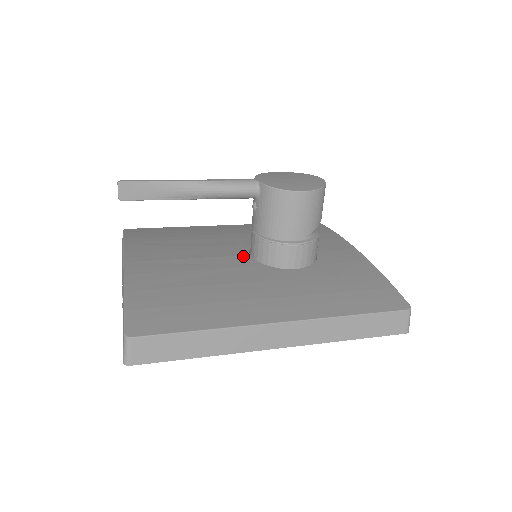
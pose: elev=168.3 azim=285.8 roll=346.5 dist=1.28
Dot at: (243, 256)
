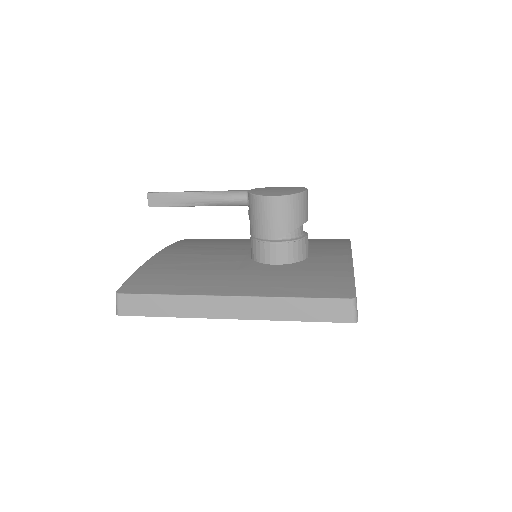
Dot at: (244, 255)
